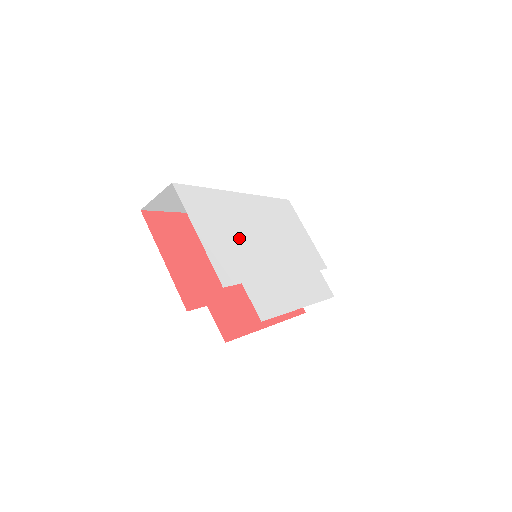
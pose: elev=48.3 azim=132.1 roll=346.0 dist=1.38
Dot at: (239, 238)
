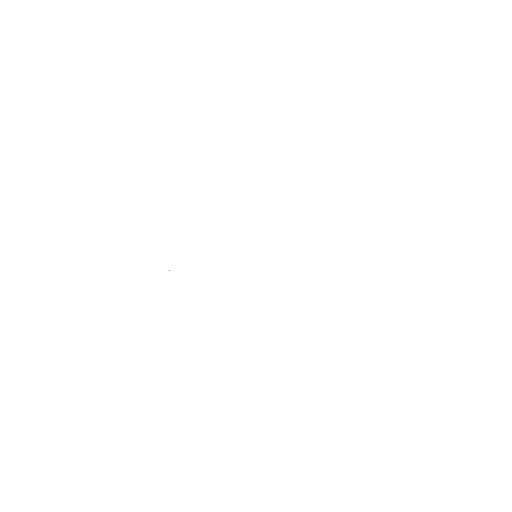
Dot at: (219, 306)
